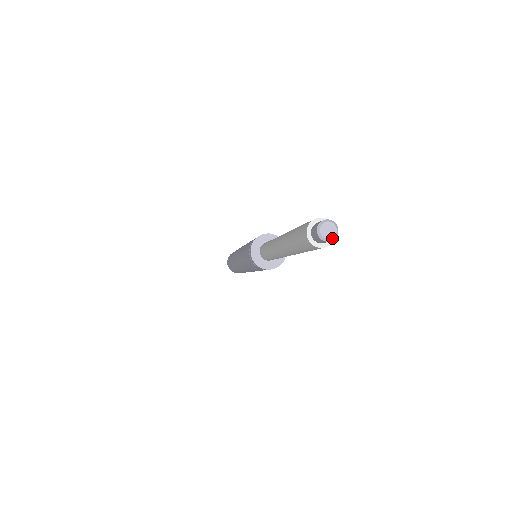
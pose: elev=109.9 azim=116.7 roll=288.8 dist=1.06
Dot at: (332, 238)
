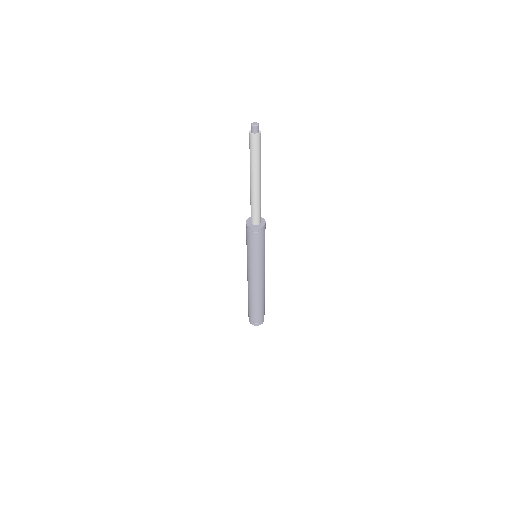
Dot at: (255, 125)
